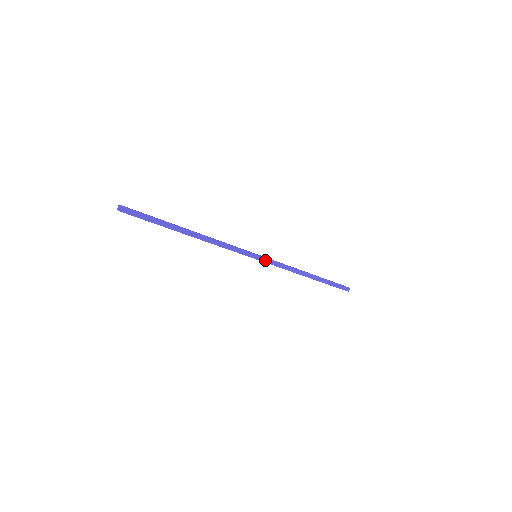
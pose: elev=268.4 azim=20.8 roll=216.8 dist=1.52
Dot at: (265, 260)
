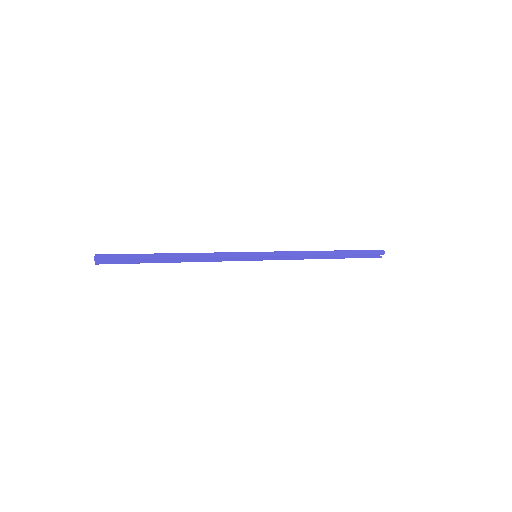
Dot at: (266, 254)
